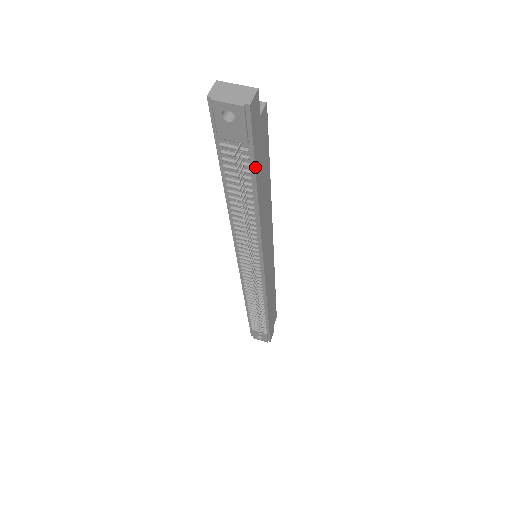
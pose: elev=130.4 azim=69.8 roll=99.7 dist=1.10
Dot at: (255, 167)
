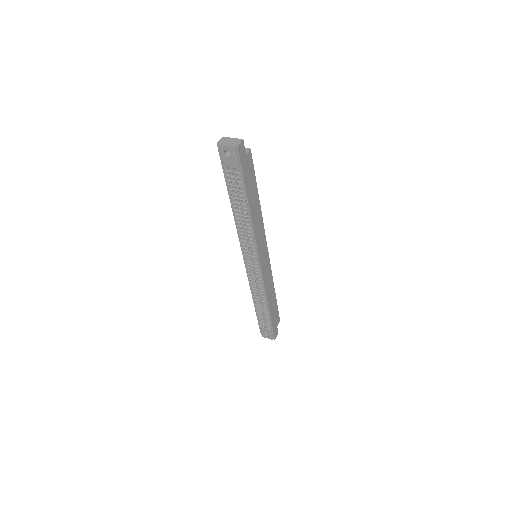
Dot at: (245, 184)
